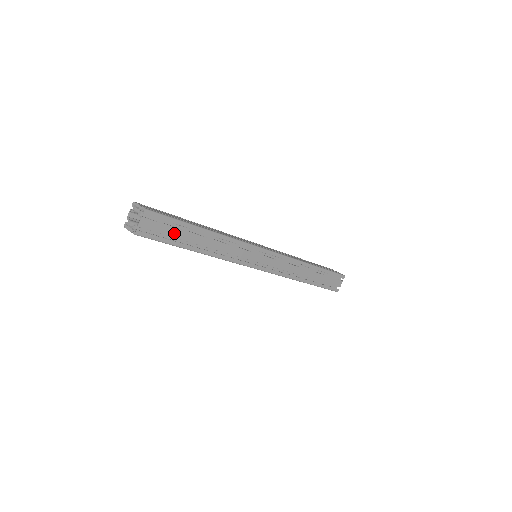
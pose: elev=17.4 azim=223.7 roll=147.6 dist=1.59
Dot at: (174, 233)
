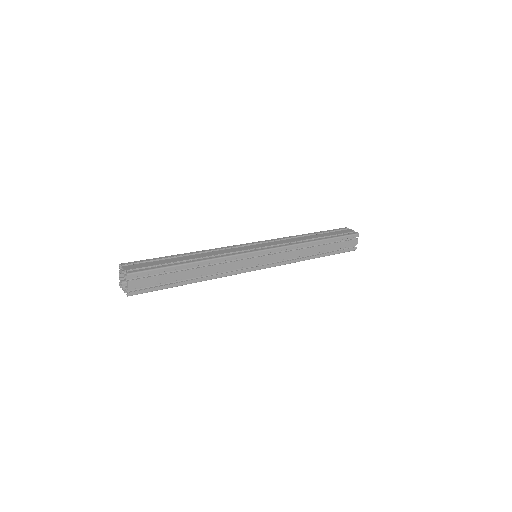
Dot at: (164, 279)
